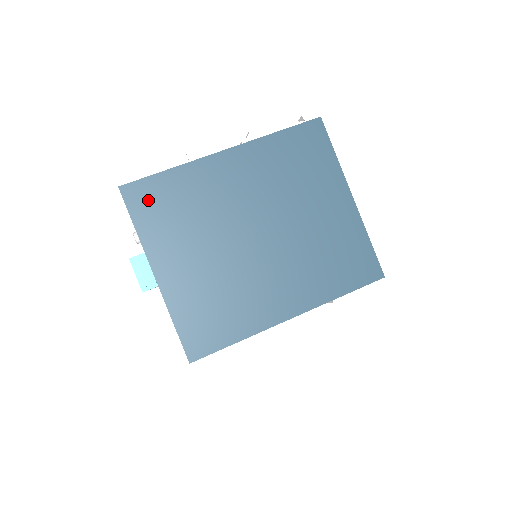
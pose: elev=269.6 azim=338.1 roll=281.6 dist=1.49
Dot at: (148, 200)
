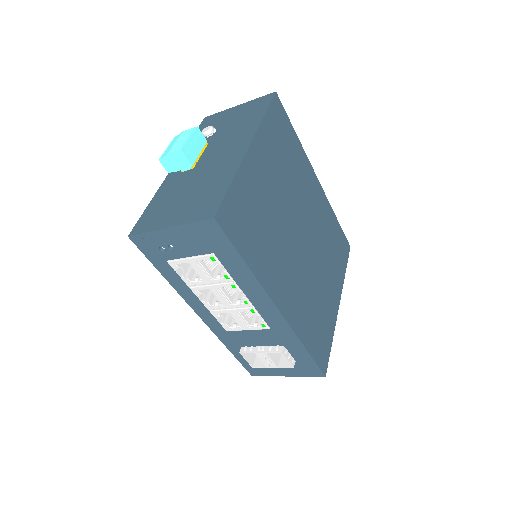
Dot at: (280, 122)
